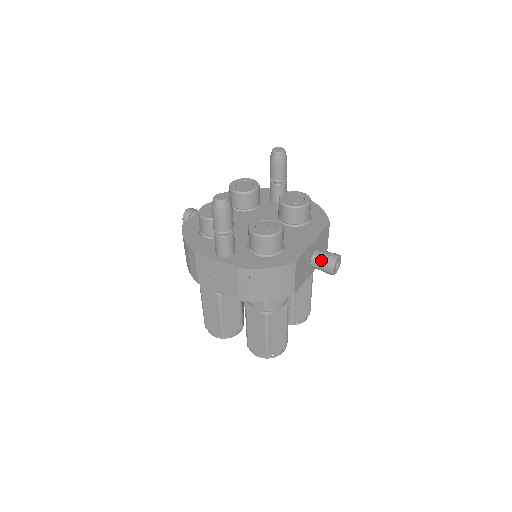
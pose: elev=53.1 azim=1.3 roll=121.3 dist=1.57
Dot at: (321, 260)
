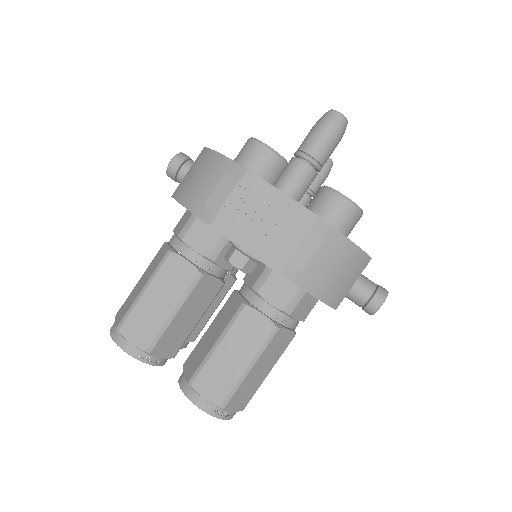
Dot at: (370, 285)
